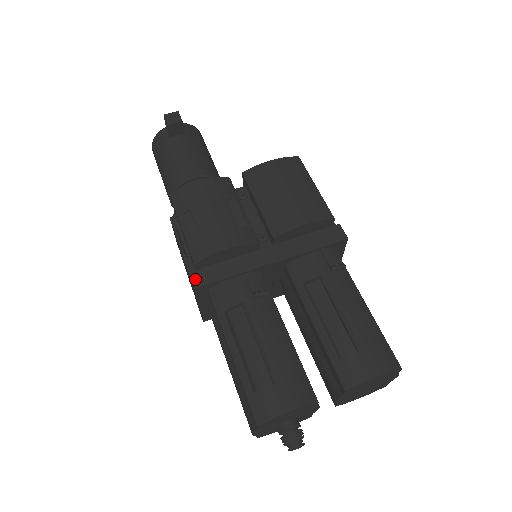
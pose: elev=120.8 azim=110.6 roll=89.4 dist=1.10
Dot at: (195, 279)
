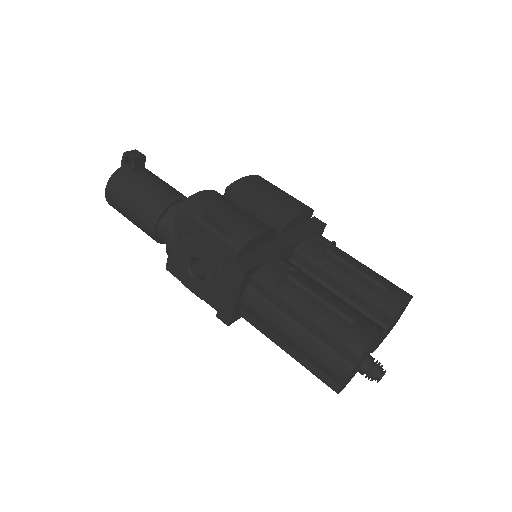
Dot at: (241, 265)
